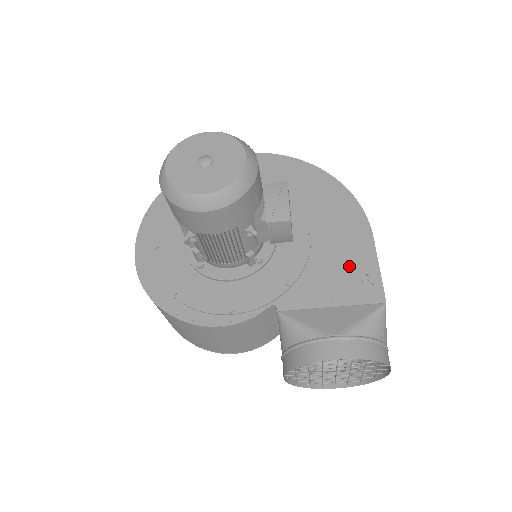
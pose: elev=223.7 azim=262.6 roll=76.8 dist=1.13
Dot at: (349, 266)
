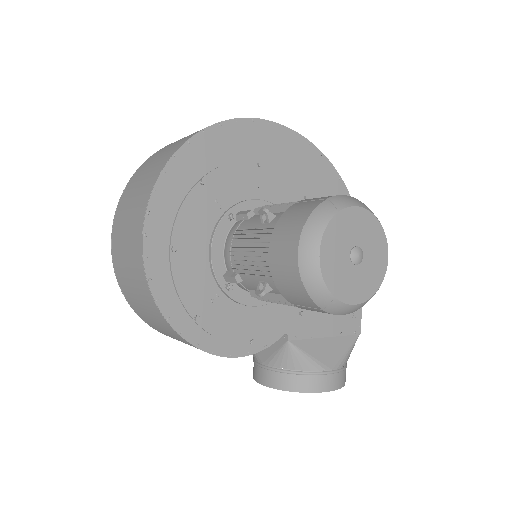
Dot at: occluded
